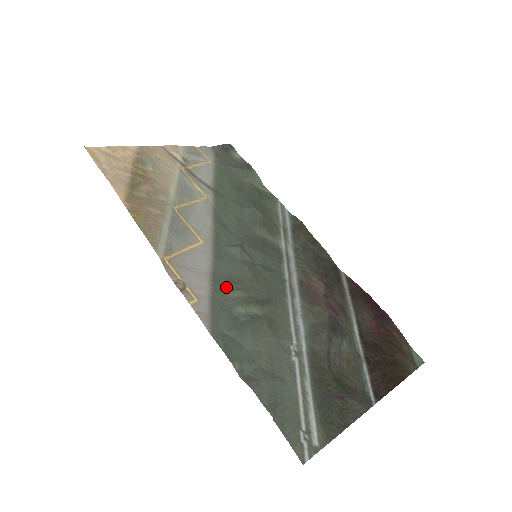
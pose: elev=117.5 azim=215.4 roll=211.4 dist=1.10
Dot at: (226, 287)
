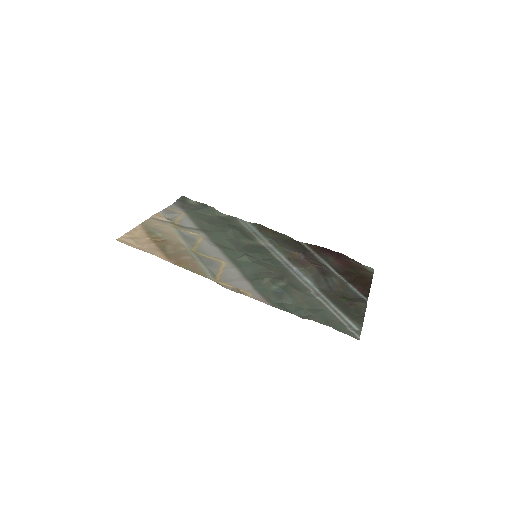
Dot at: (258, 280)
